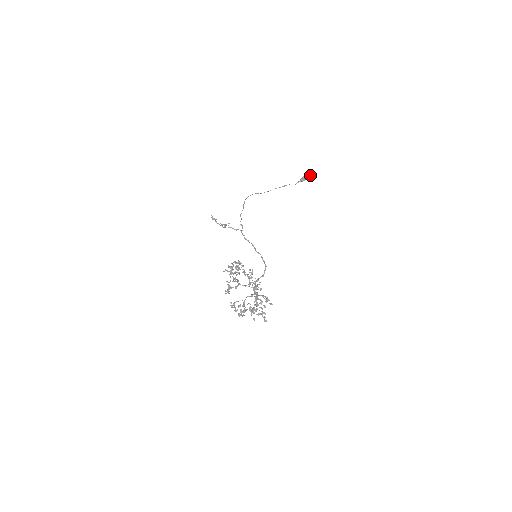
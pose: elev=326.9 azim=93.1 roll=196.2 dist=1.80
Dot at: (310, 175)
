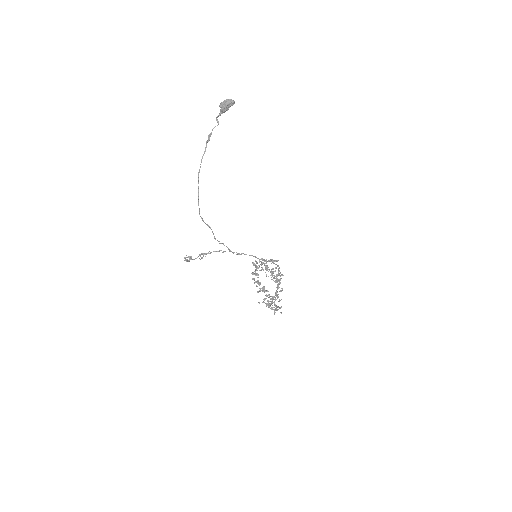
Dot at: (233, 101)
